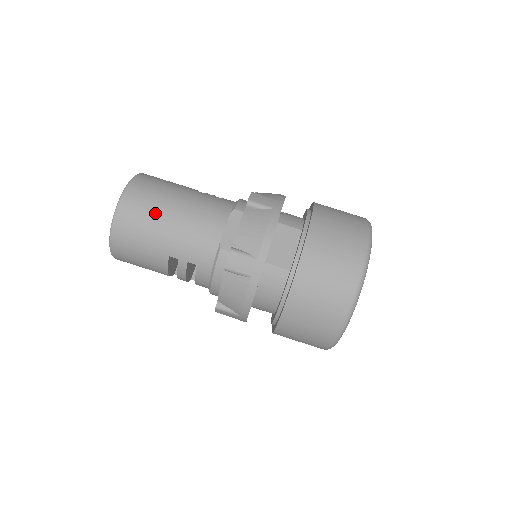
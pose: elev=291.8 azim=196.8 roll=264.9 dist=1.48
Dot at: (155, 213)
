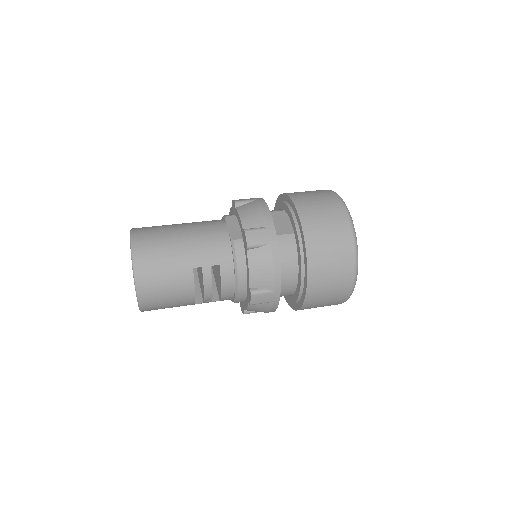
Dot at: (166, 239)
